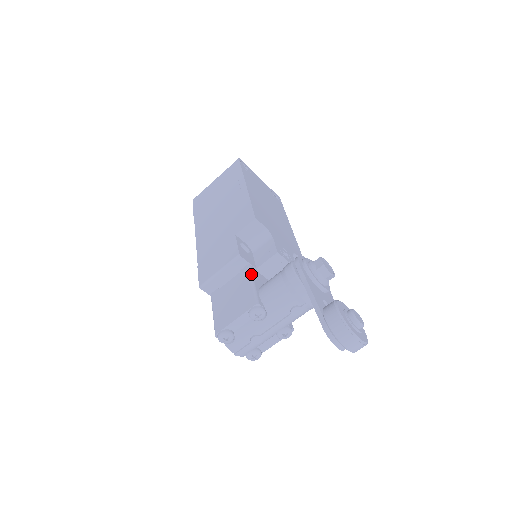
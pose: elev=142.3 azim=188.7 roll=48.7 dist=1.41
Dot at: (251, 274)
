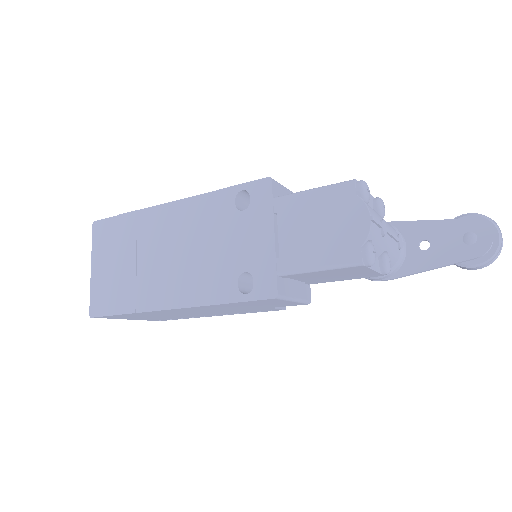
Dot at: occluded
